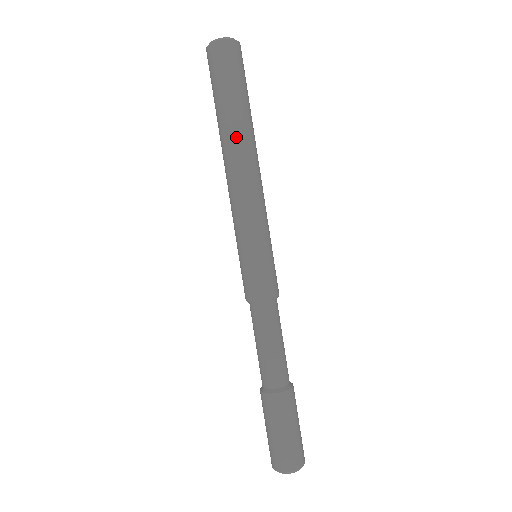
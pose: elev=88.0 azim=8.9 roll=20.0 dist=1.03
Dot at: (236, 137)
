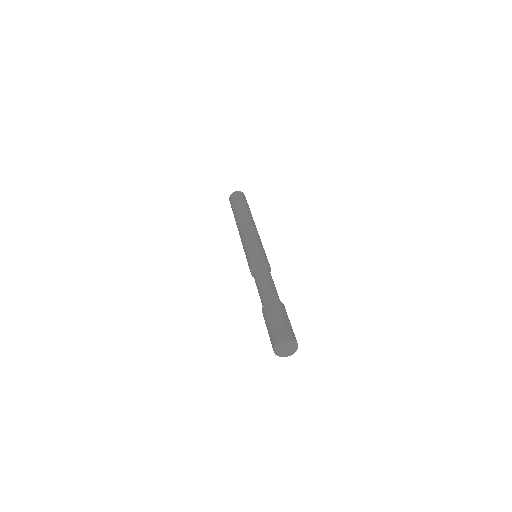
Dot at: (238, 217)
